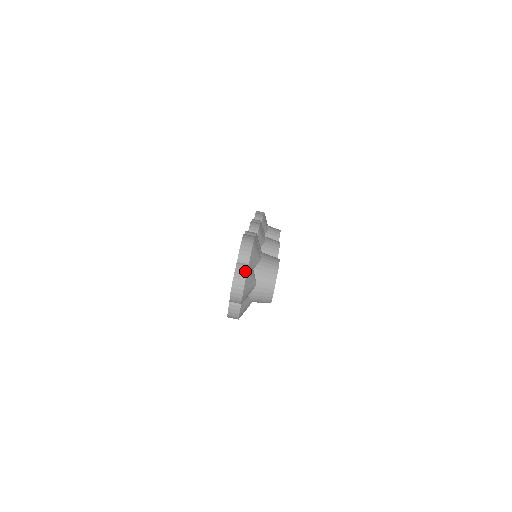
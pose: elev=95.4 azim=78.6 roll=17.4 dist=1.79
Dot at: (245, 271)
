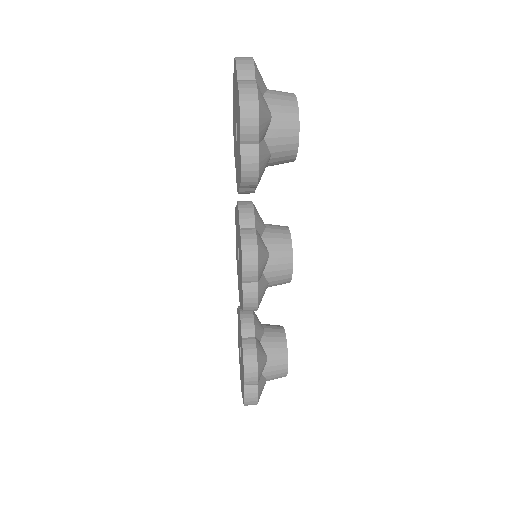
Dot at: occluded
